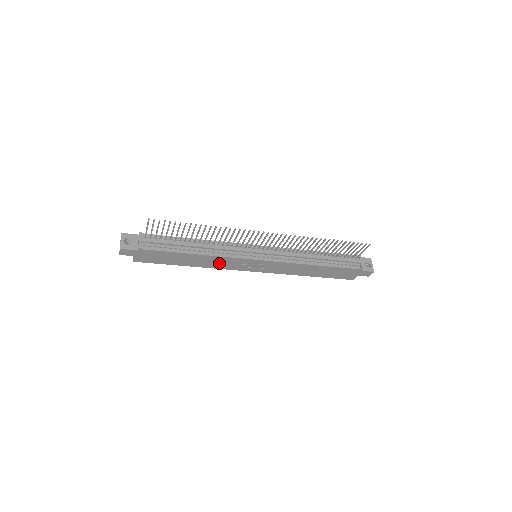
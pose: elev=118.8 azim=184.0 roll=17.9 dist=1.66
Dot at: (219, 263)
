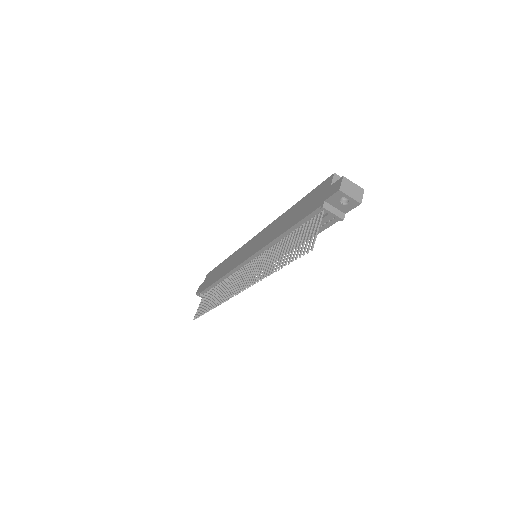
Dot at: occluded
